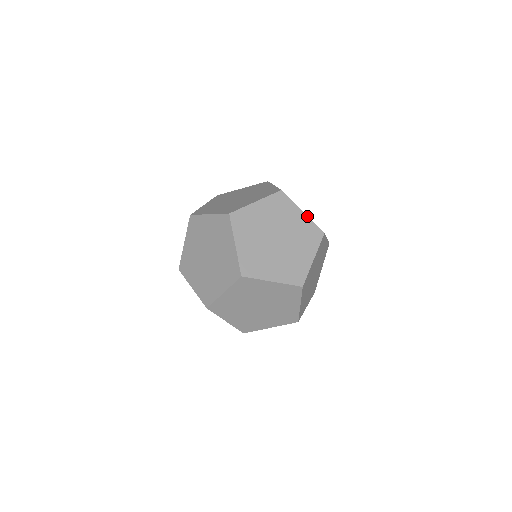
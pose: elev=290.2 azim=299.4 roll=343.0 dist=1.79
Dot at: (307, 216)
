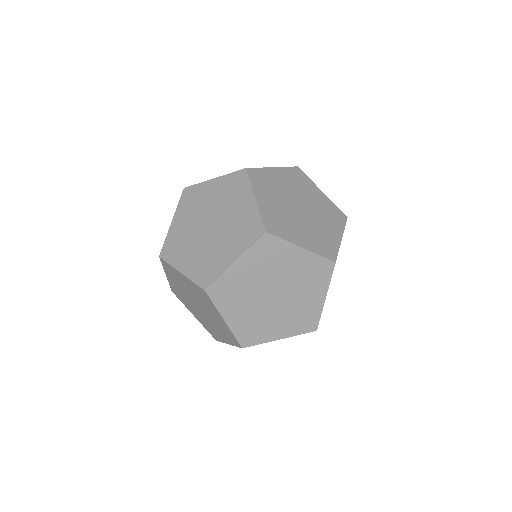
Dot at: (308, 251)
